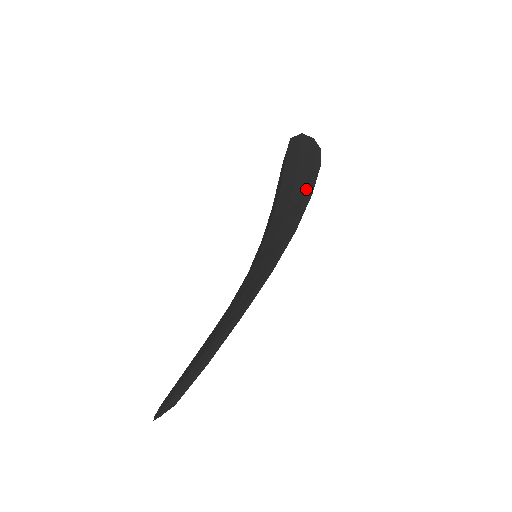
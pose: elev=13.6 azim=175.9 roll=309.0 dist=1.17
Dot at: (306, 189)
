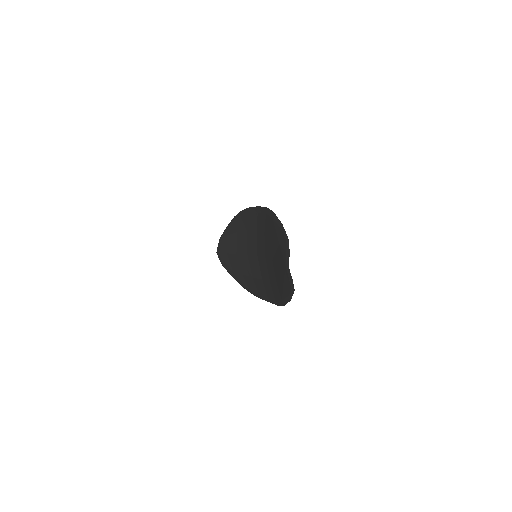
Dot at: (246, 215)
